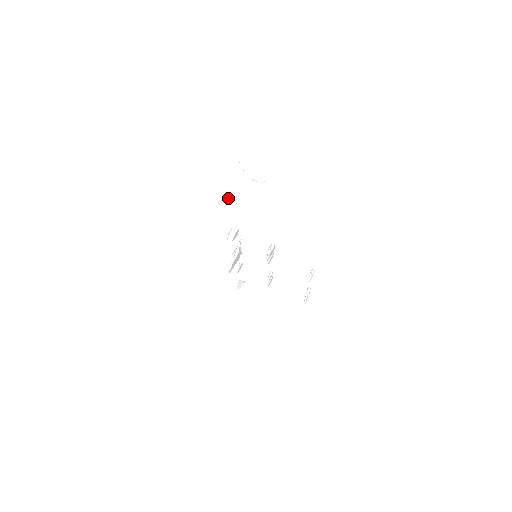
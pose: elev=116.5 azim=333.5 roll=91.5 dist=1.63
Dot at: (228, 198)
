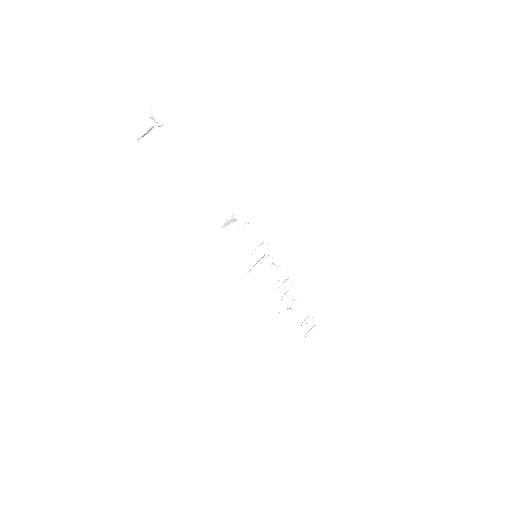
Dot at: (134, 137)
